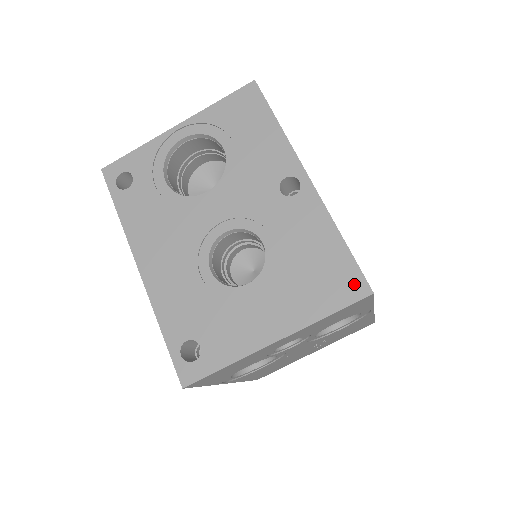
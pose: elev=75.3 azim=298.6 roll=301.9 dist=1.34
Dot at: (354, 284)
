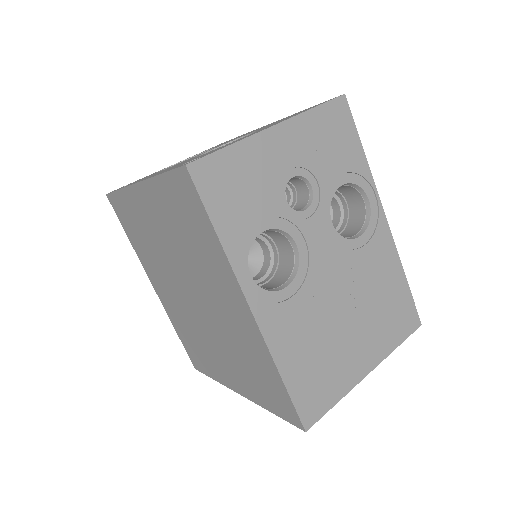
Dot at: occluded
